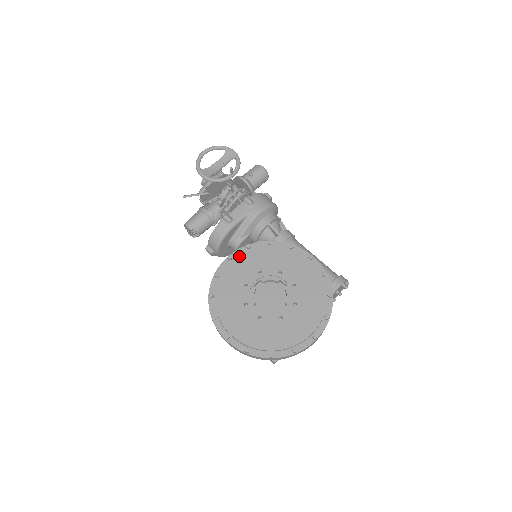
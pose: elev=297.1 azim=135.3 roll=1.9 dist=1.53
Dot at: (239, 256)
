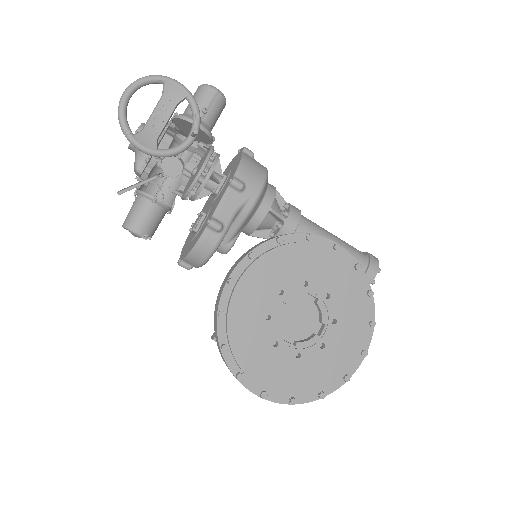
Dot at: (245, 276)
